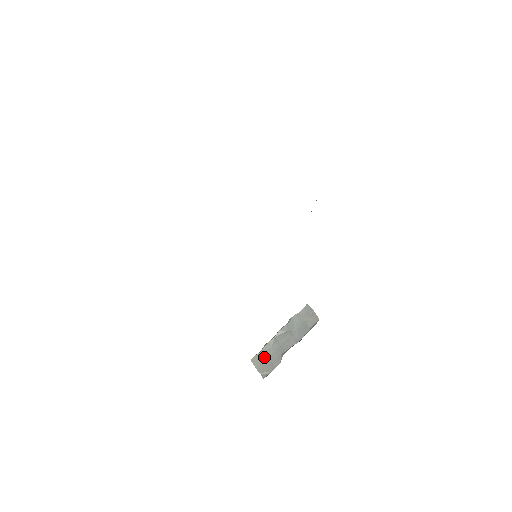
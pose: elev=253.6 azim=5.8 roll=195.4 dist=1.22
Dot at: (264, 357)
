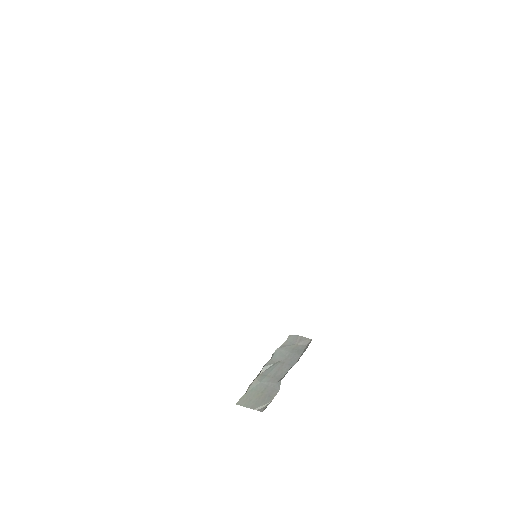
Dot at: (254, 394)
